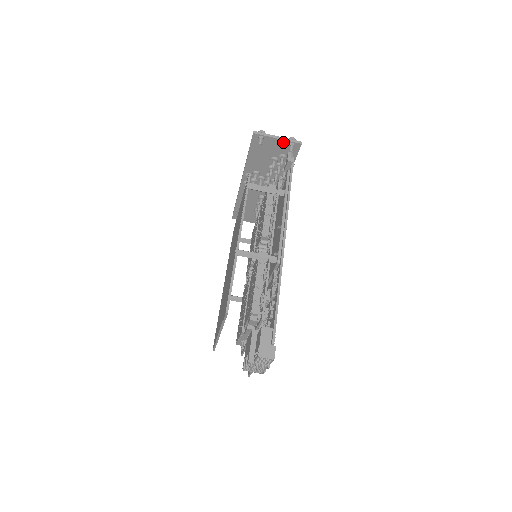
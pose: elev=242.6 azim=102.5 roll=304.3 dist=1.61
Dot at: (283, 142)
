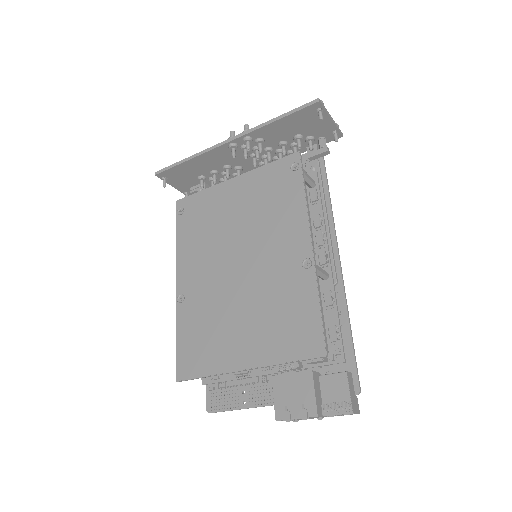
Dot at: (331, 126)
